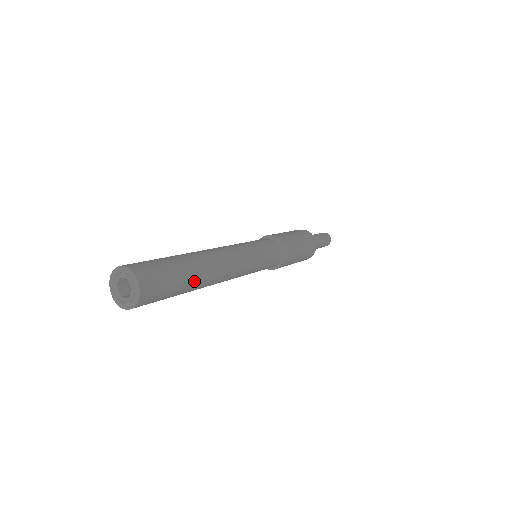
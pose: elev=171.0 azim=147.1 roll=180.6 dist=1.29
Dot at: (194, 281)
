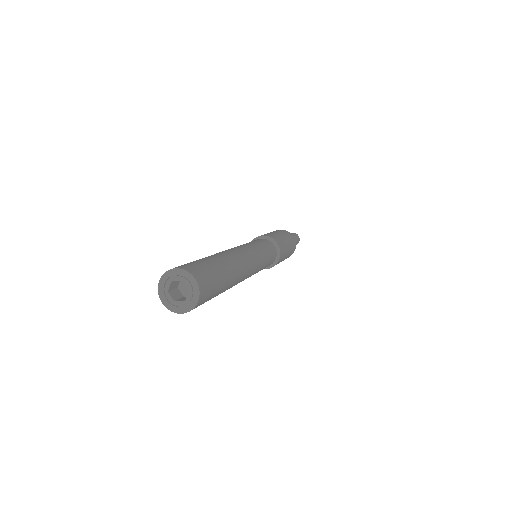
Dot at: occluded
